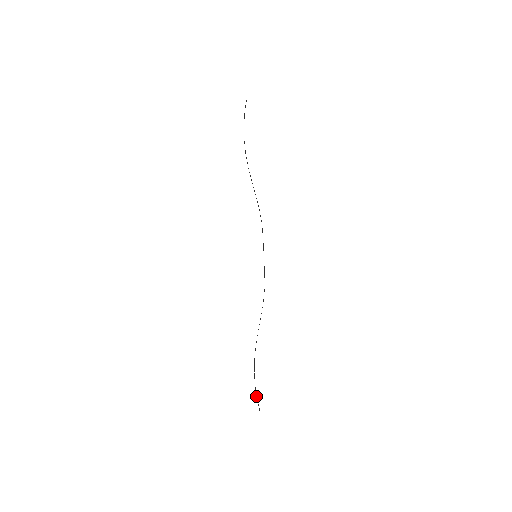
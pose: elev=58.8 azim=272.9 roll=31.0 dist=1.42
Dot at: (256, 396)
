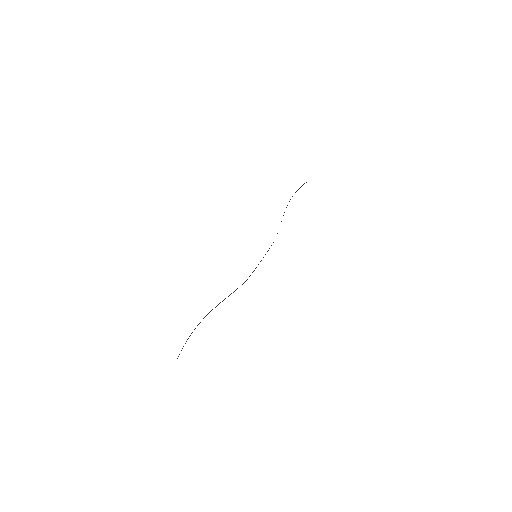
Dot at: (183, 346)
